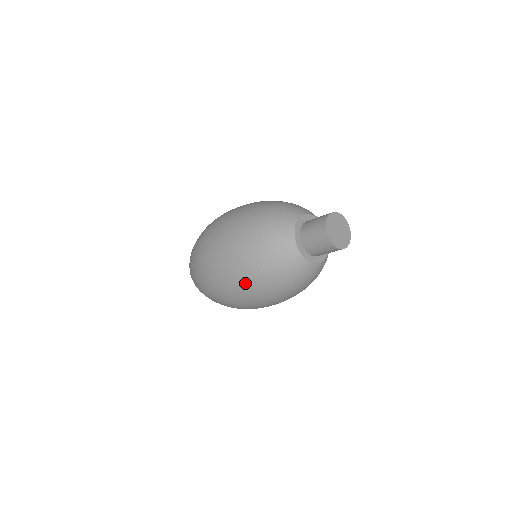
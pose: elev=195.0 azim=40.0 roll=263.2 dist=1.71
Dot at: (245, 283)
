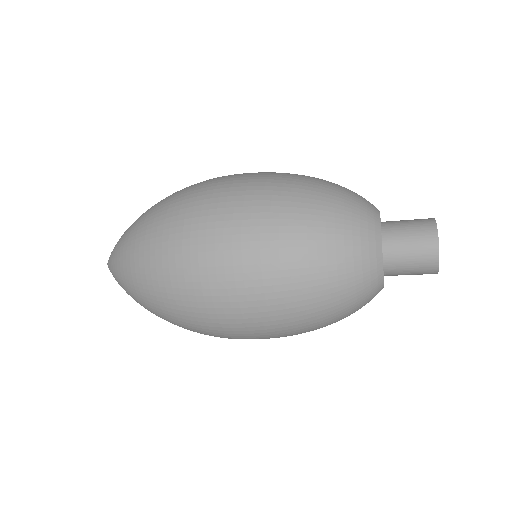
Dot at: (289, 326)
